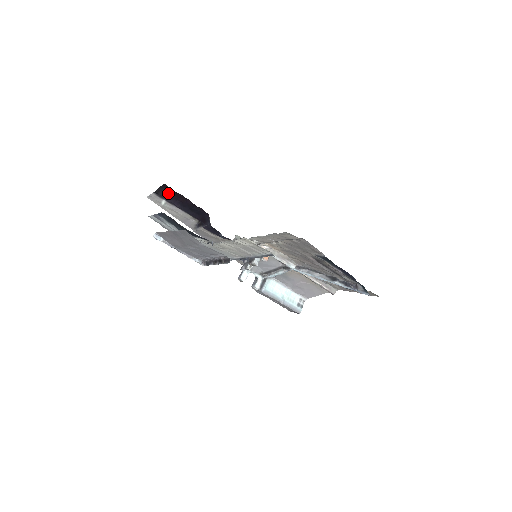
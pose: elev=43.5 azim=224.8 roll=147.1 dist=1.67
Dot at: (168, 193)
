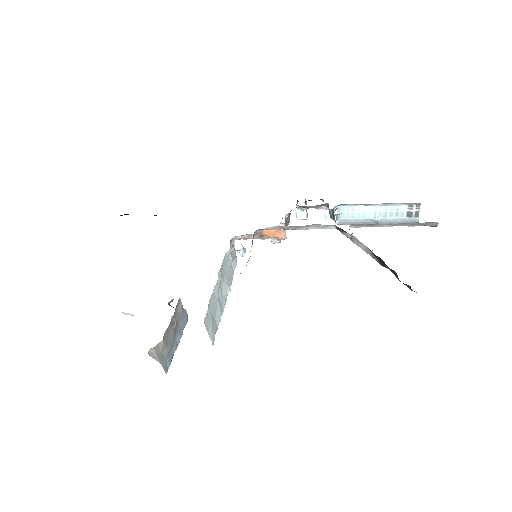
Dot at: occluded
